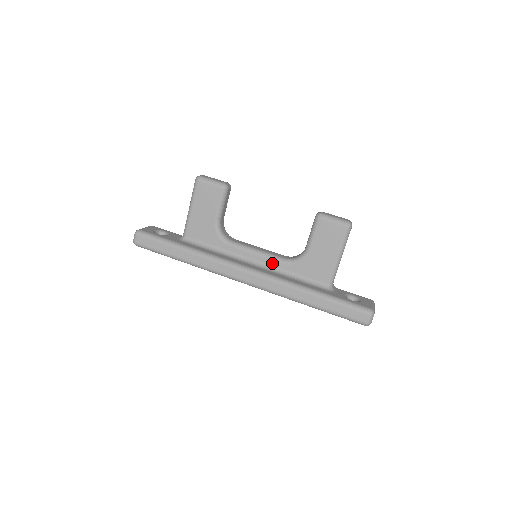
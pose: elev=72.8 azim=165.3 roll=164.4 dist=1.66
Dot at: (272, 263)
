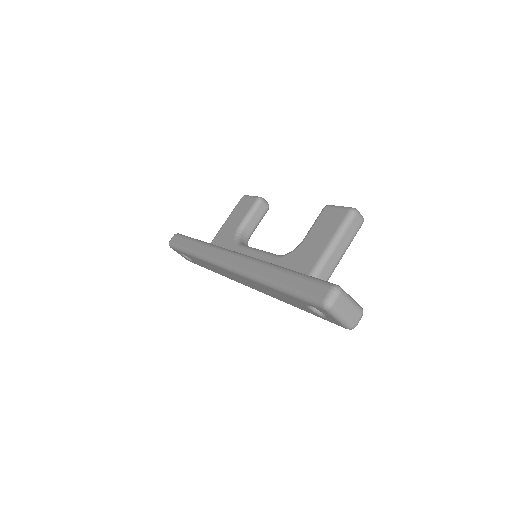
Dot at: (265, 258)
